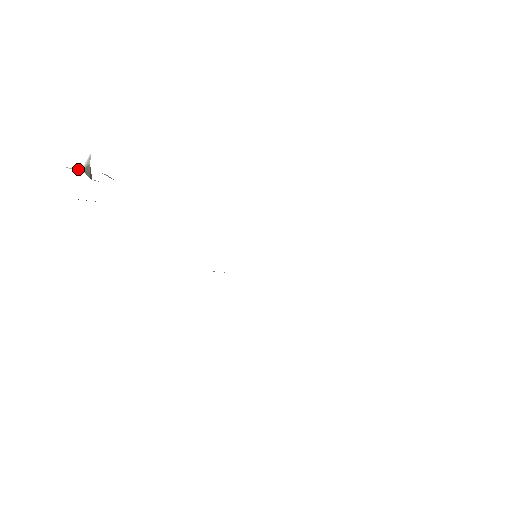
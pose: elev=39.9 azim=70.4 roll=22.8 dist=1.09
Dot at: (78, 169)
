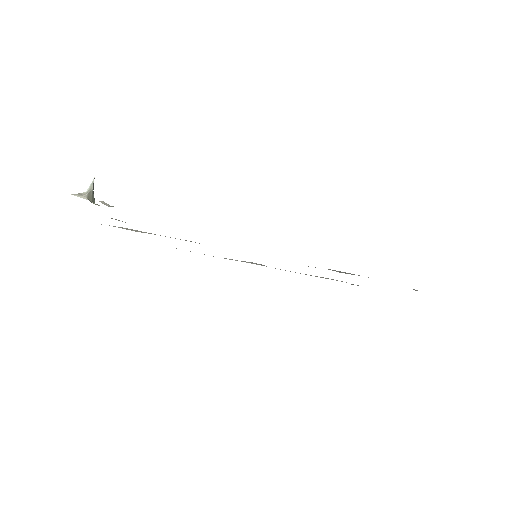
Dot at: (82, 194)
